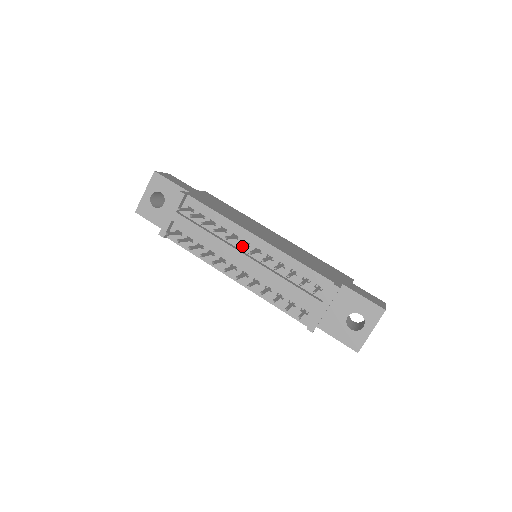
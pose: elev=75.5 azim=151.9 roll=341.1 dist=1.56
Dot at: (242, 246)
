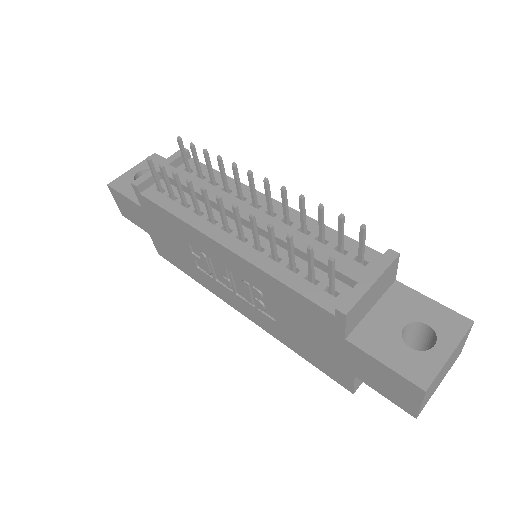
Dot at: occluded
